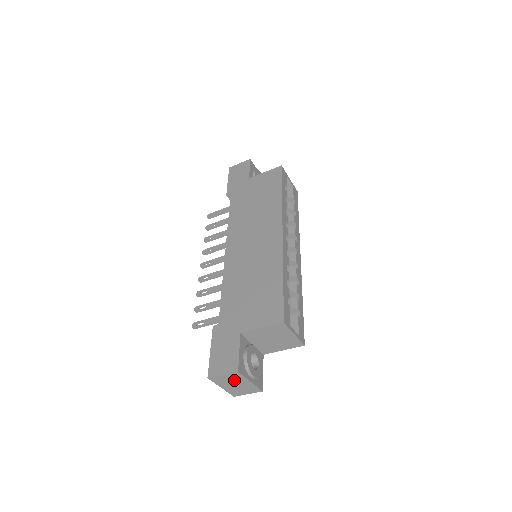
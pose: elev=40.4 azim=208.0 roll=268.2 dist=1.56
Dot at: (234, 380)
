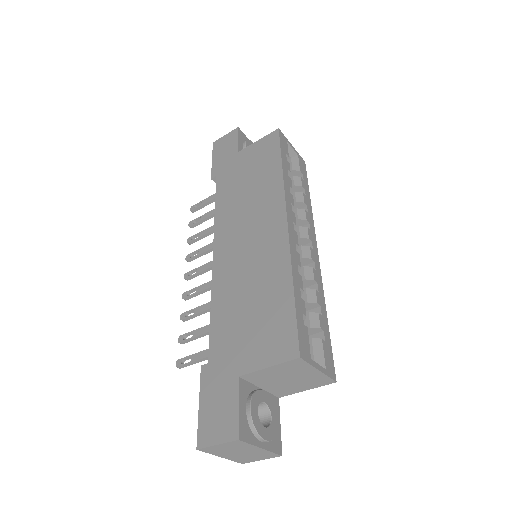
Dot at: (236, 448)
